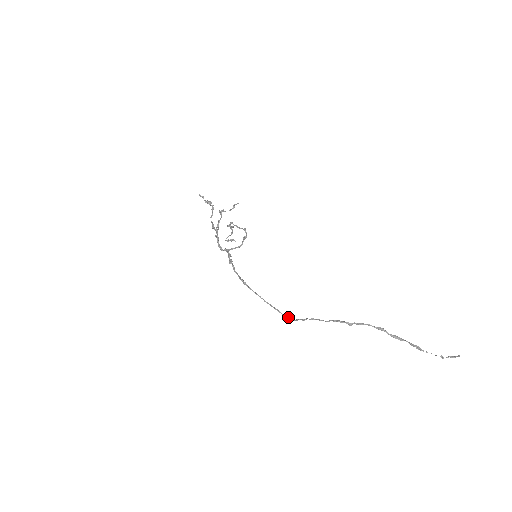
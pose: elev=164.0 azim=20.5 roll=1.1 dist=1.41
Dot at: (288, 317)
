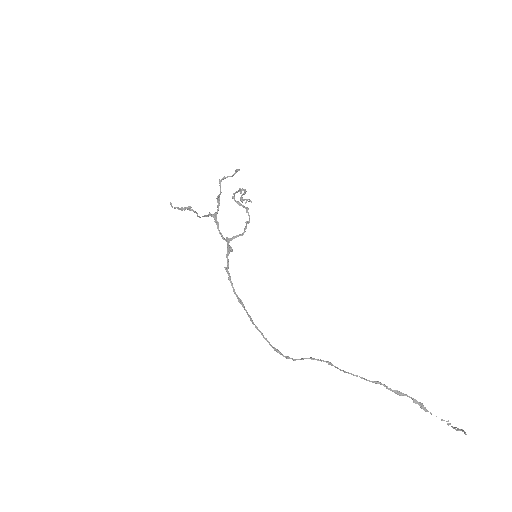
Dot at: occluded
